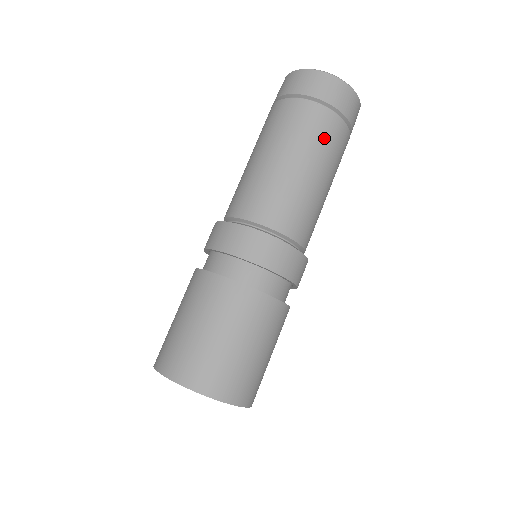
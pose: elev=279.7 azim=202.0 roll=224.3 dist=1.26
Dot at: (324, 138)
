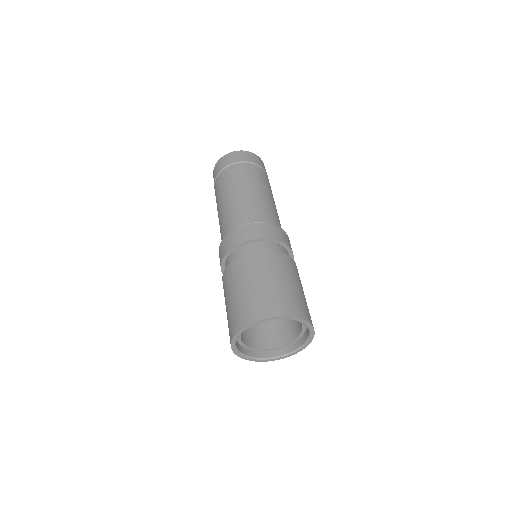
Dot at: (242, 175)
